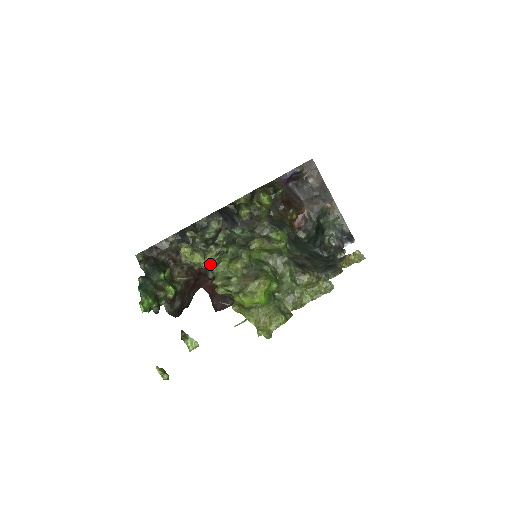
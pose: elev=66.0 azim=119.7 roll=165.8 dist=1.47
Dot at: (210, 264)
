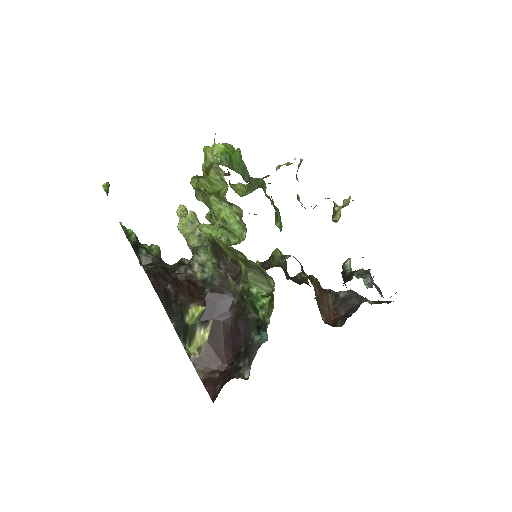
Dot at: (205, 252)
